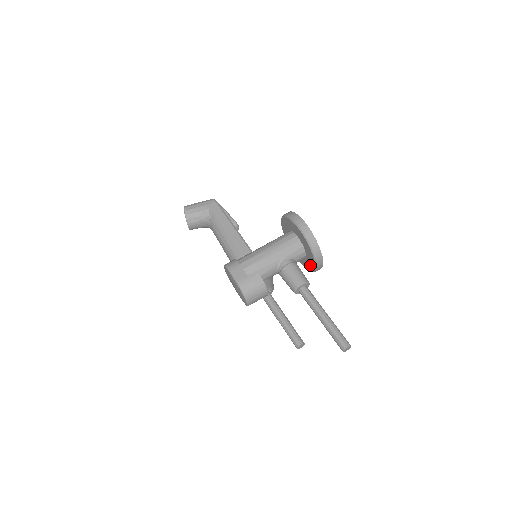
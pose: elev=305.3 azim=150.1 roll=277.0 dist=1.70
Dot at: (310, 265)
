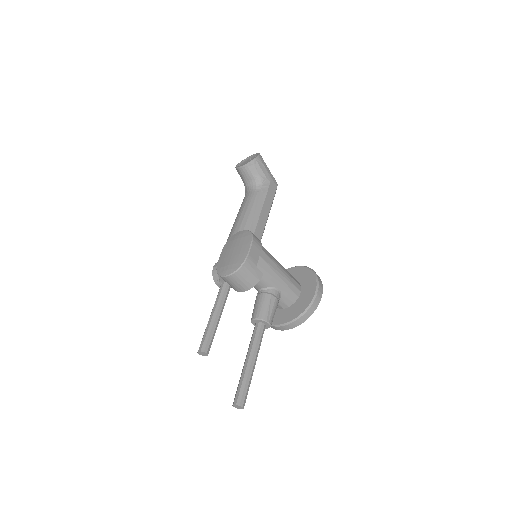
Dot at: (274, 317)
